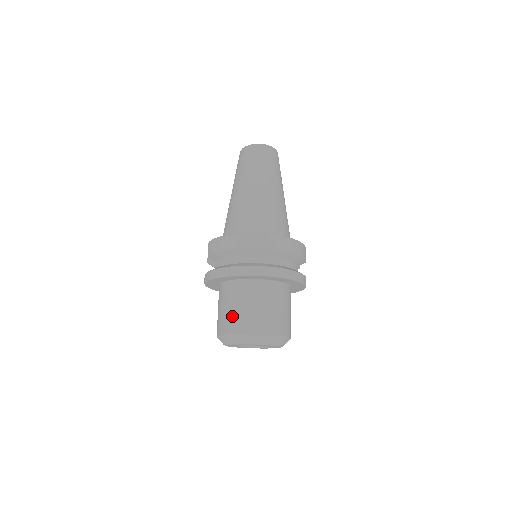
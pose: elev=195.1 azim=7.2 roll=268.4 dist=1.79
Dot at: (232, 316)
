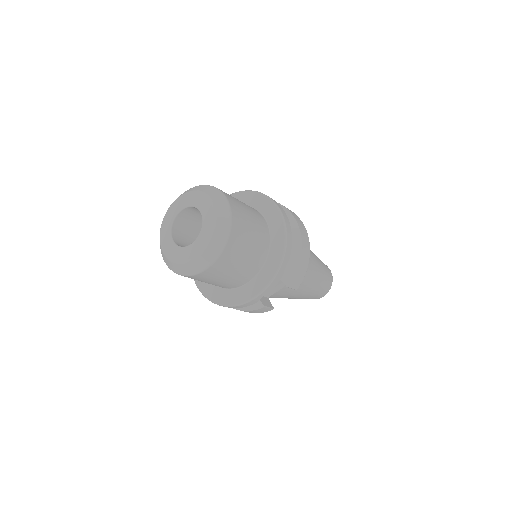
Dot at: occluded
